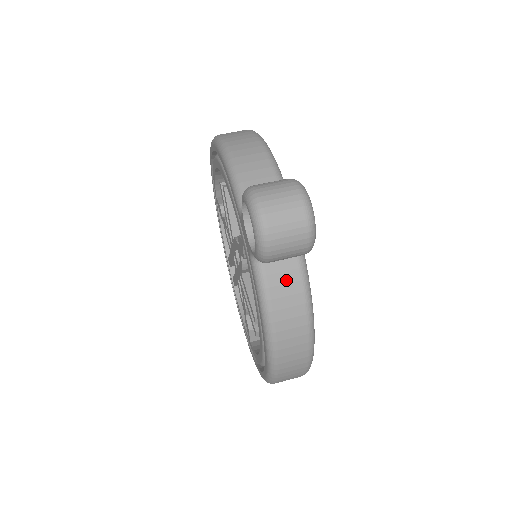
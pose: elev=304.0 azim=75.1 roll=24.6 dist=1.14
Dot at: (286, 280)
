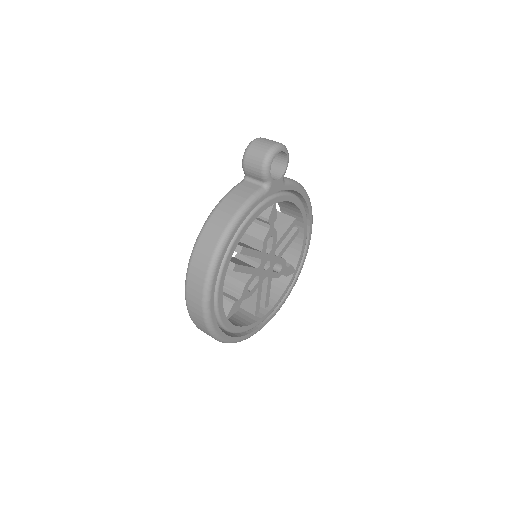
Dot at: (246, 190)
